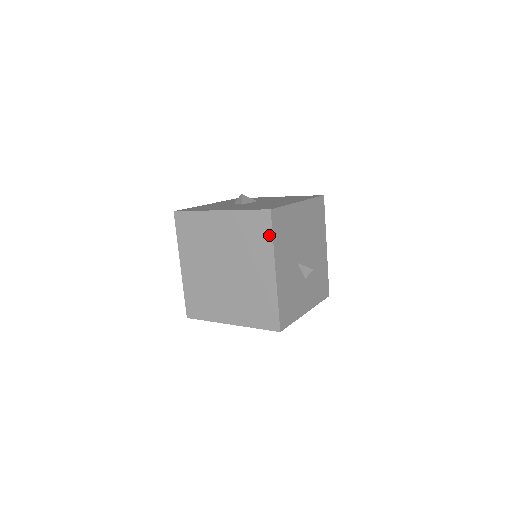
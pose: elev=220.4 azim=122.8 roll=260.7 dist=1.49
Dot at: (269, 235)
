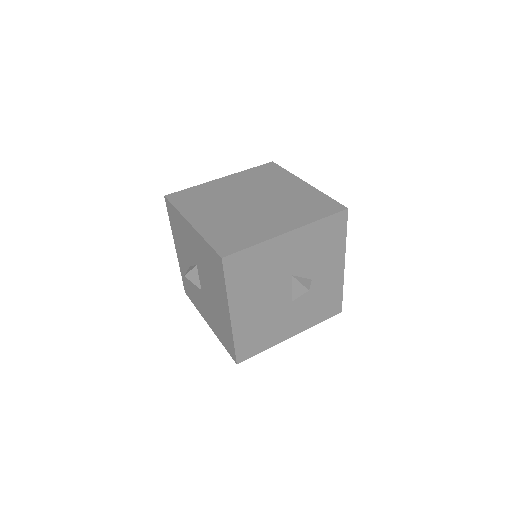
Dot at: (282, 170)
